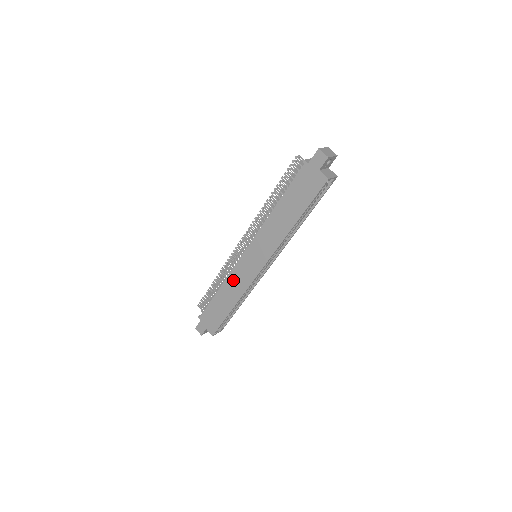
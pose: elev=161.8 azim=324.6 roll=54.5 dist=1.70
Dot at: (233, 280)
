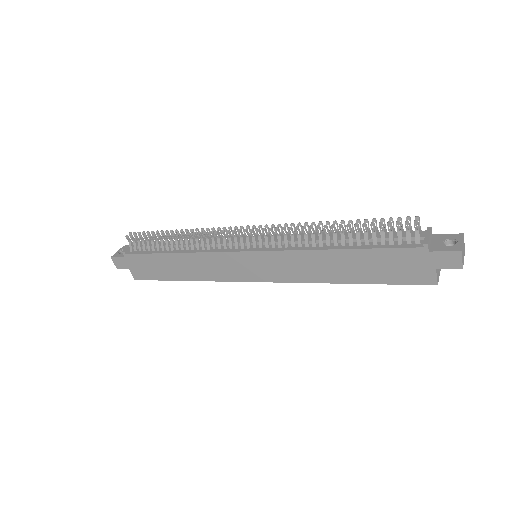
Dot at: (206, 261)
